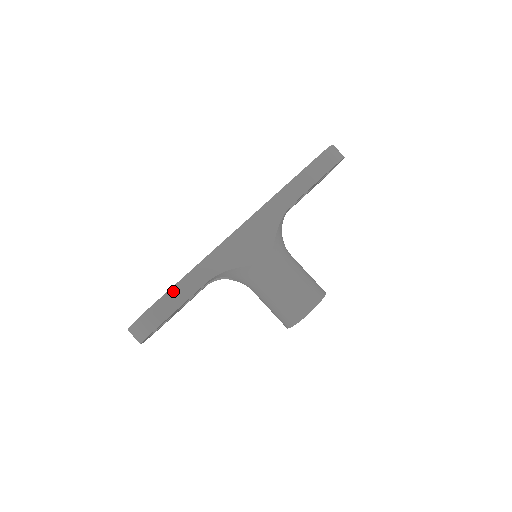
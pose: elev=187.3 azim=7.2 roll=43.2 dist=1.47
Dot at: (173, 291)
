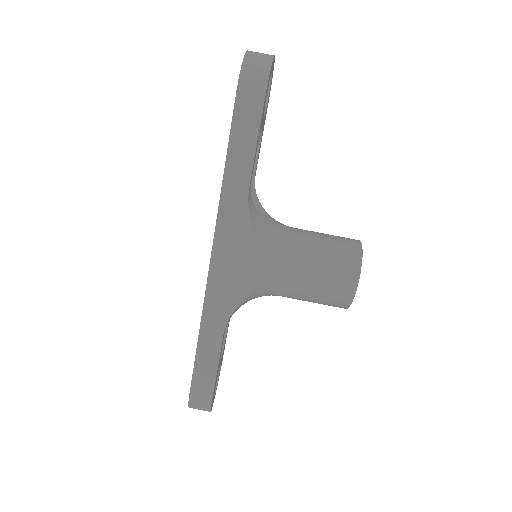
Dot at: (198, 364)
